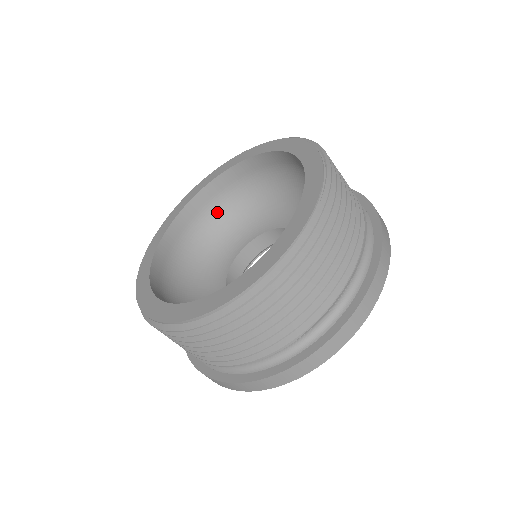
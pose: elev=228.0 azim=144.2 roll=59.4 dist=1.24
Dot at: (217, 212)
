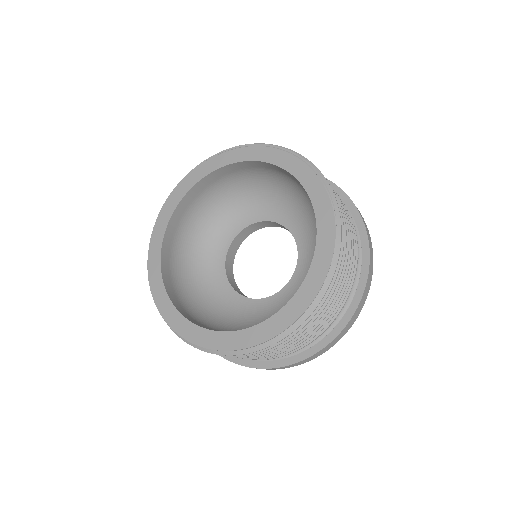
Dot at: (195, 217)
